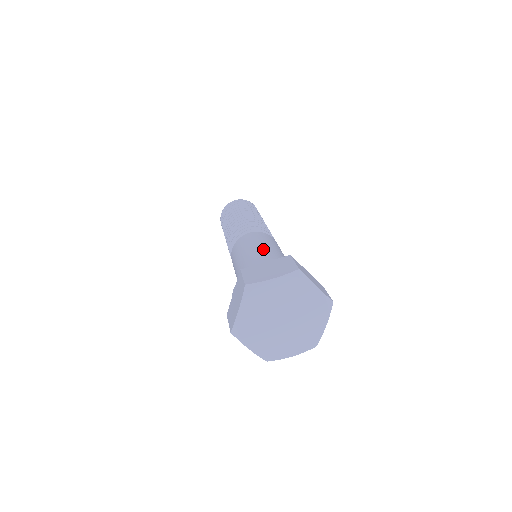
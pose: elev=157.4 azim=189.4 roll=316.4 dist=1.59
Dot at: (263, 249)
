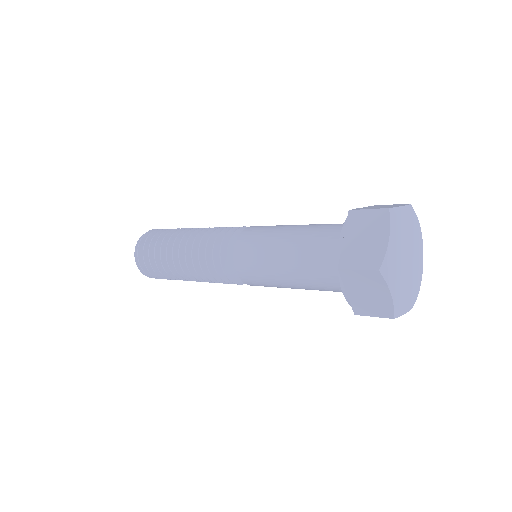
Dot at: occluded
